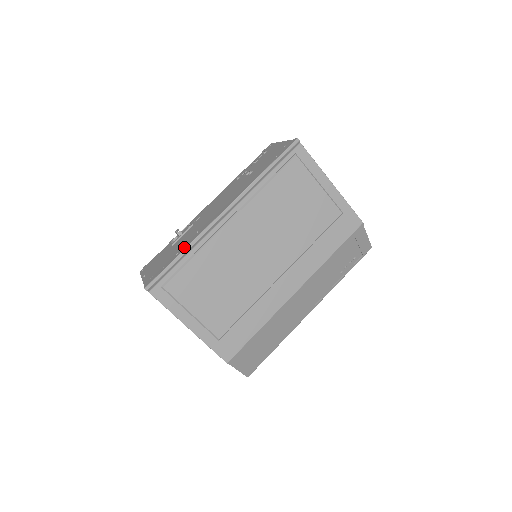
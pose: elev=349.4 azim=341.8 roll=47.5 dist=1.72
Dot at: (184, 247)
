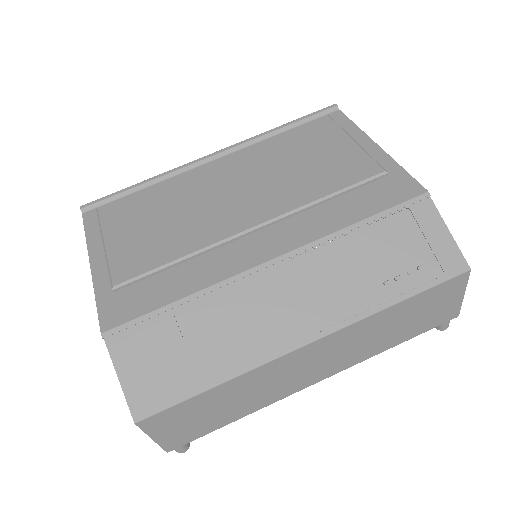
Dot at: occluded
